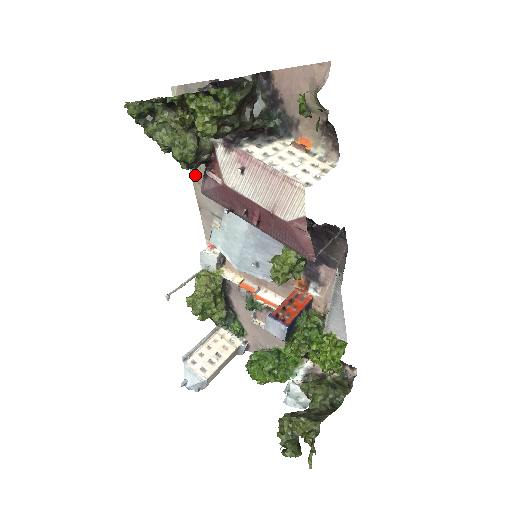
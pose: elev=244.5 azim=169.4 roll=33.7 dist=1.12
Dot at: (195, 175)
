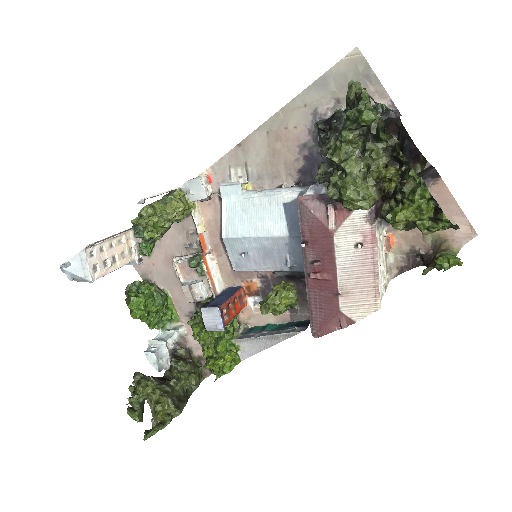
Dot at: (274, 123)
